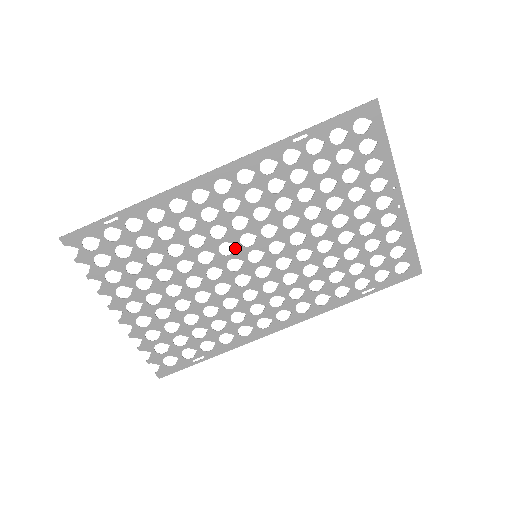
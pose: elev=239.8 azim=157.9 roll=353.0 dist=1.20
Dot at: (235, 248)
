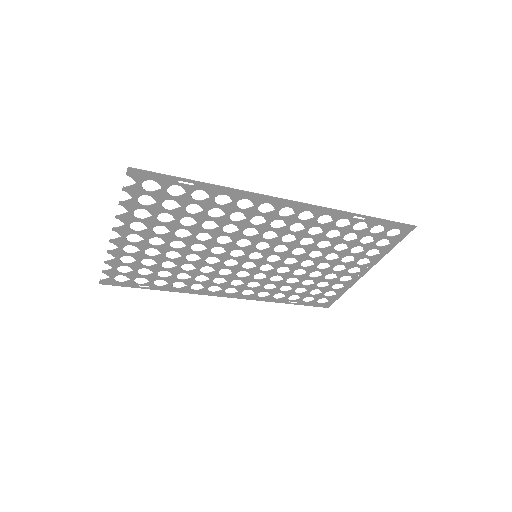
Dot at: (249, 245)
